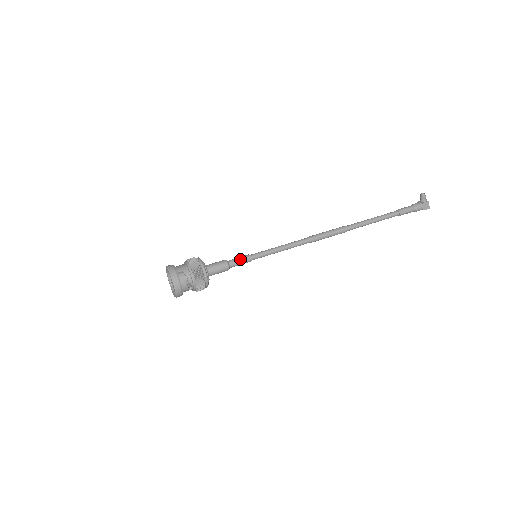
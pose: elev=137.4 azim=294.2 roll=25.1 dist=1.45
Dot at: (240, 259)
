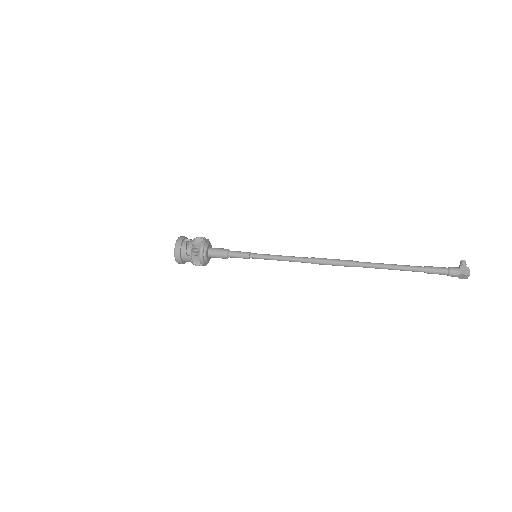
Dot at: (240, 251)
